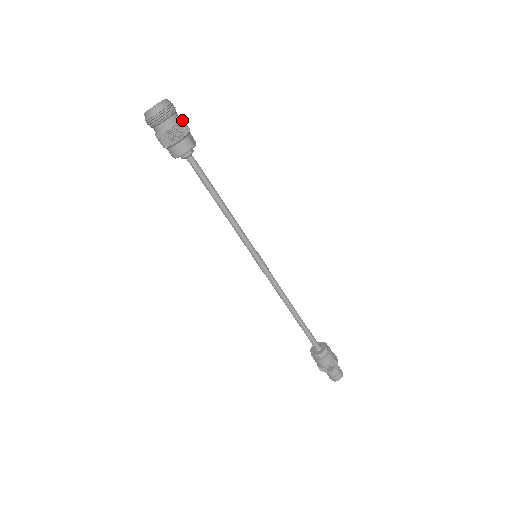
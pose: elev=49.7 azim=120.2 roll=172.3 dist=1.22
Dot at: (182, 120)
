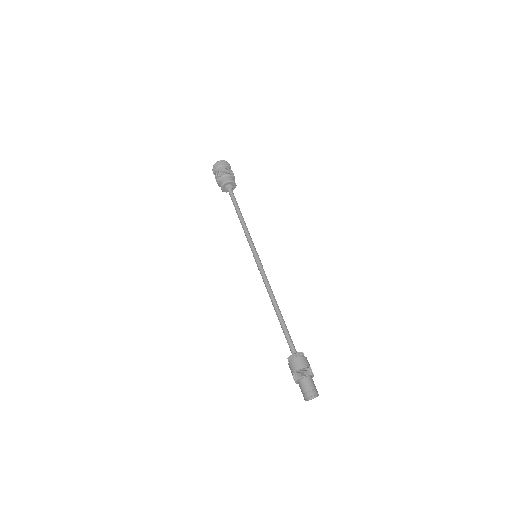
Dot at: occluded
